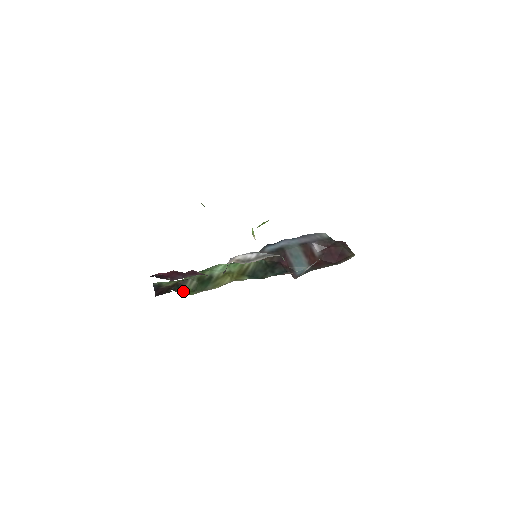
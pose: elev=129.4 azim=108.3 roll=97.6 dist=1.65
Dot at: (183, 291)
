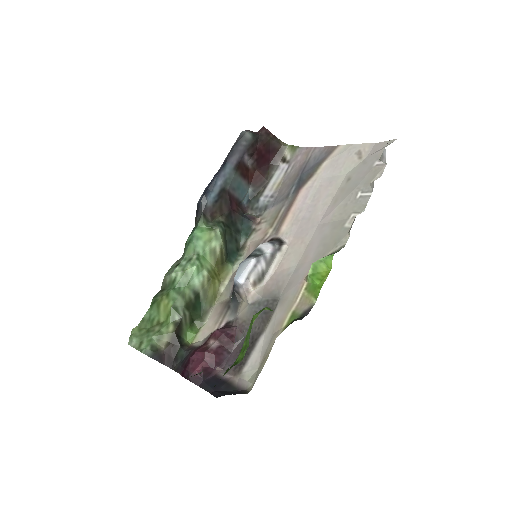
Dot at: (185, 335)
